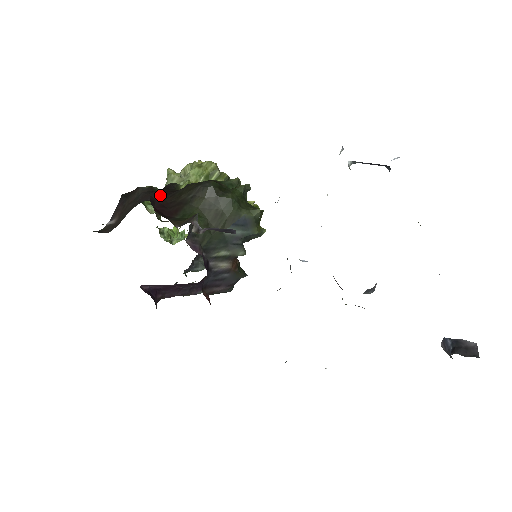
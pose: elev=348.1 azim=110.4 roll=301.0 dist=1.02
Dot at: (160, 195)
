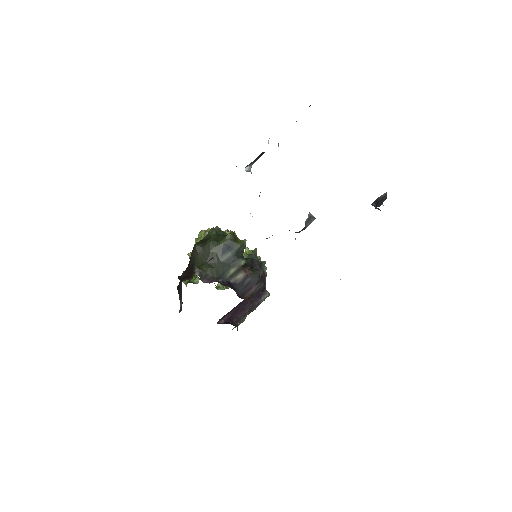
Dot at: (185, 271)
